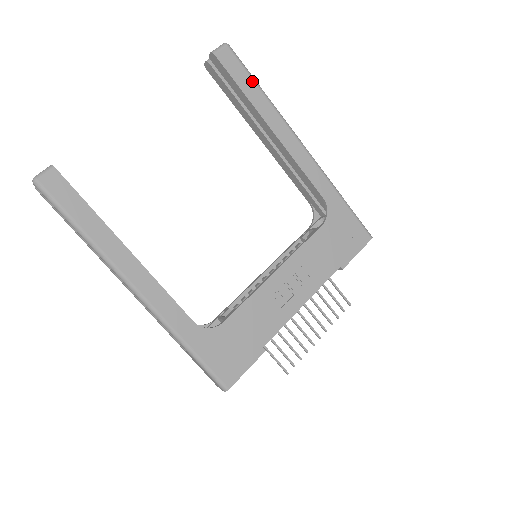
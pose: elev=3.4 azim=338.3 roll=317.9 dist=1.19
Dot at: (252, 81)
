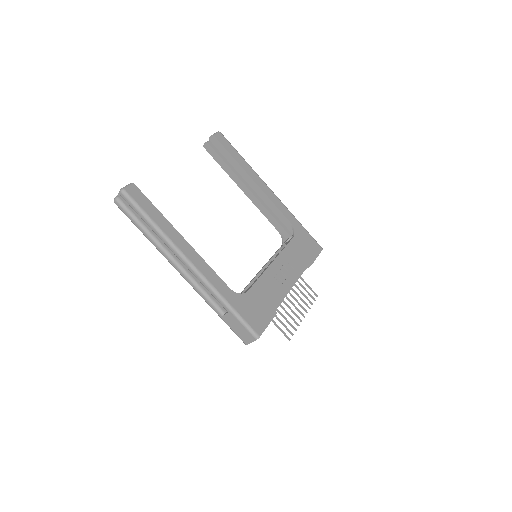
Dot at: (237, 152)
